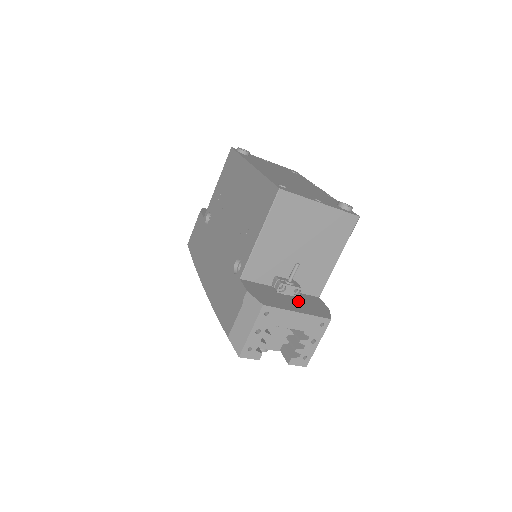
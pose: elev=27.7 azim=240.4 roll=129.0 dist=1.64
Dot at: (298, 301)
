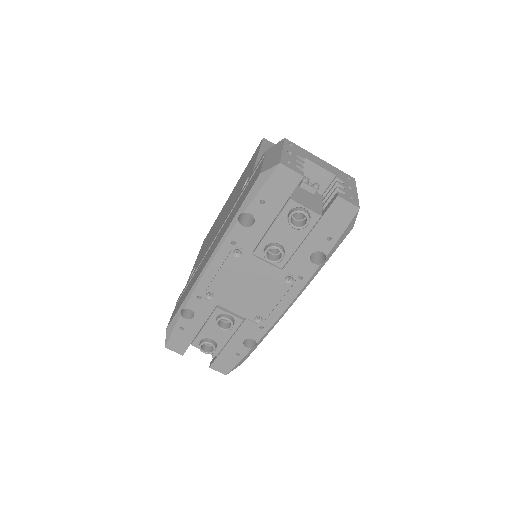
Dot at: occluded
